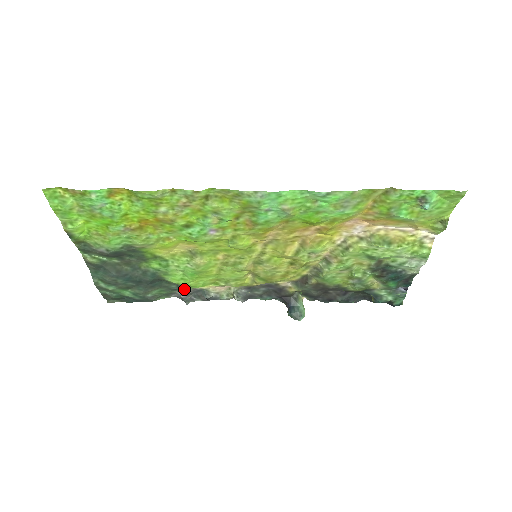
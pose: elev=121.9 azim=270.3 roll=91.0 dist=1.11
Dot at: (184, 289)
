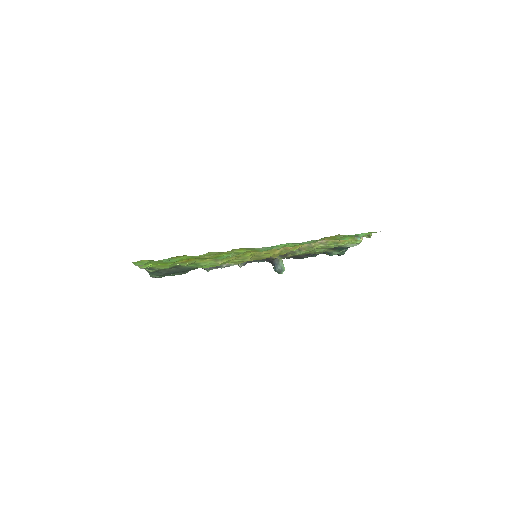
Dot at: occluded
